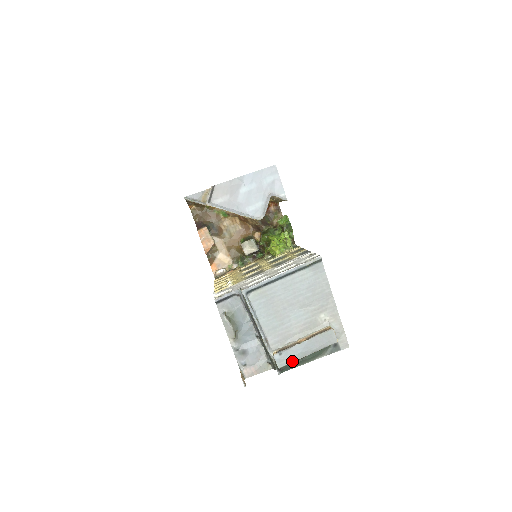
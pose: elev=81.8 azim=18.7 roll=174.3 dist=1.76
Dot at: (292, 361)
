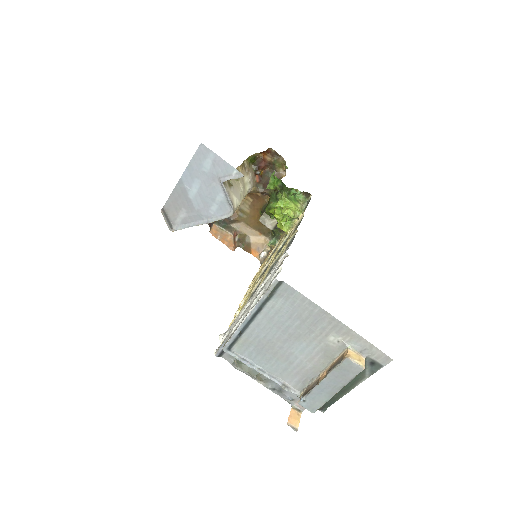
Dot at: (323, 403)
